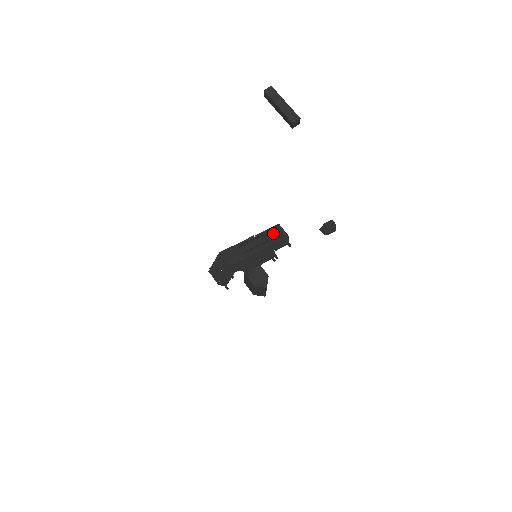
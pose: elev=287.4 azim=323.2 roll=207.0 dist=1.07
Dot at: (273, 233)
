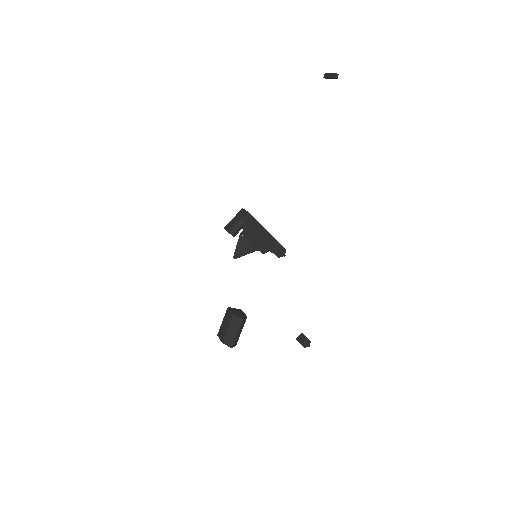
Dot at: occluded
